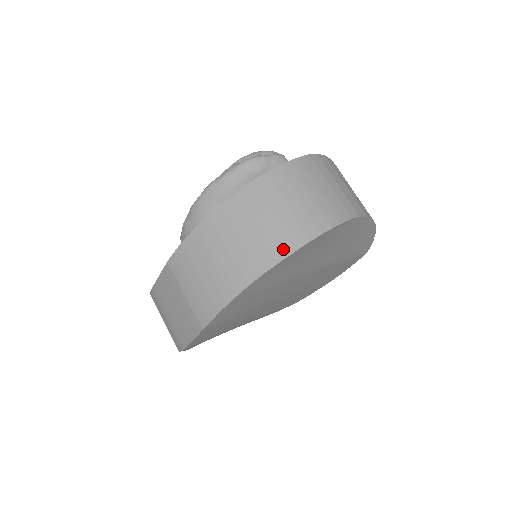
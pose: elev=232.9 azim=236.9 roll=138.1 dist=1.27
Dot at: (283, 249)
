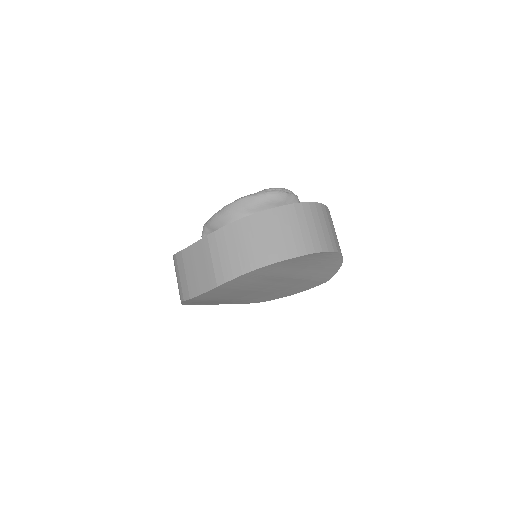
Dot at: (290, 253)
